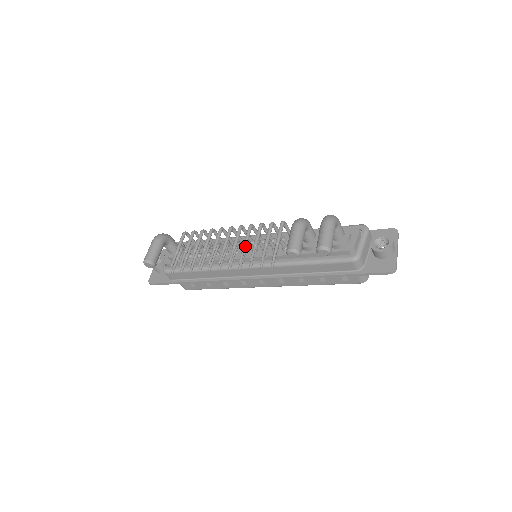
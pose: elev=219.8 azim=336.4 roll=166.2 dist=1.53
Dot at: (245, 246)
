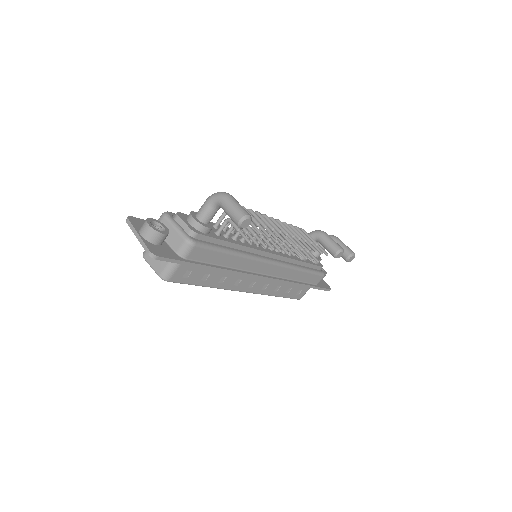
Dot at: (301, 238)
